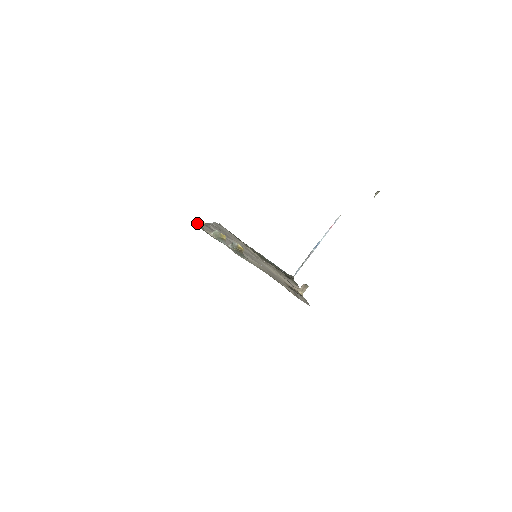
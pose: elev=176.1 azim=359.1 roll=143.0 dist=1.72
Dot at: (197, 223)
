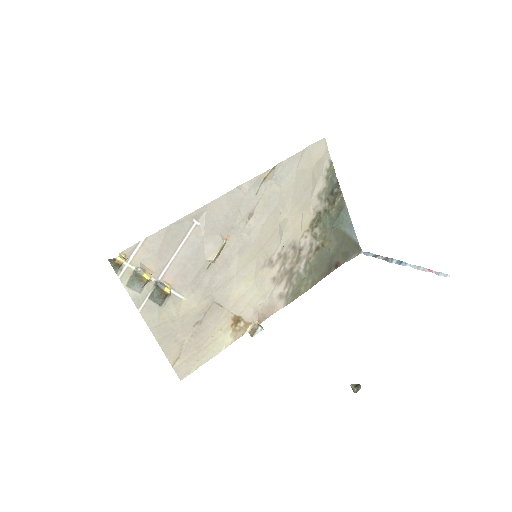
Dot at: (111, 262)
